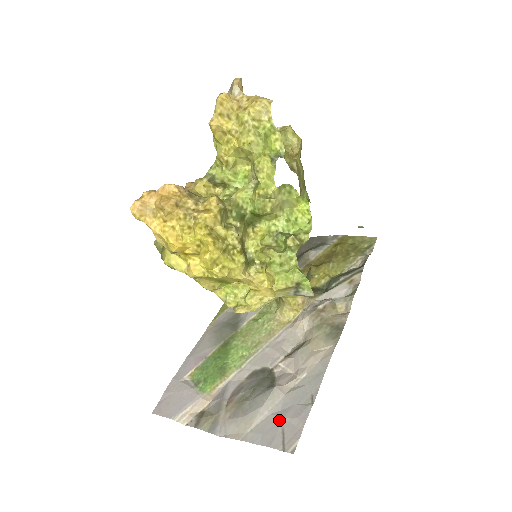
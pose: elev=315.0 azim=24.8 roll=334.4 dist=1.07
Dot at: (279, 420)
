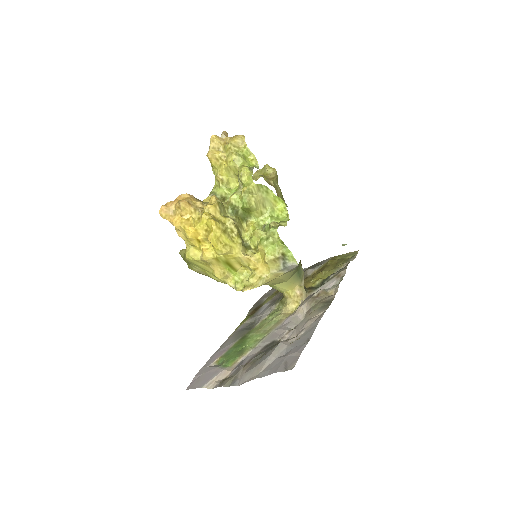
Dot at: (283, 358)
